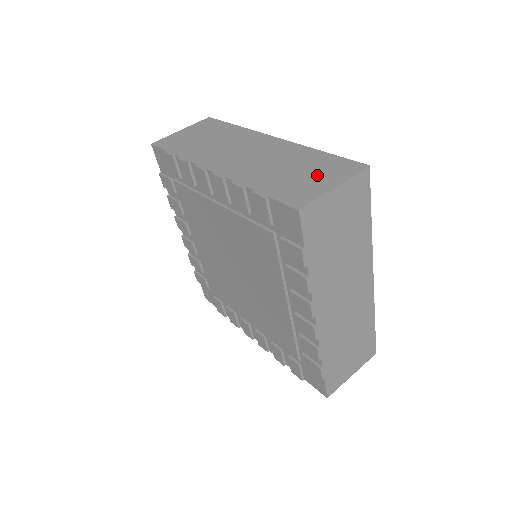
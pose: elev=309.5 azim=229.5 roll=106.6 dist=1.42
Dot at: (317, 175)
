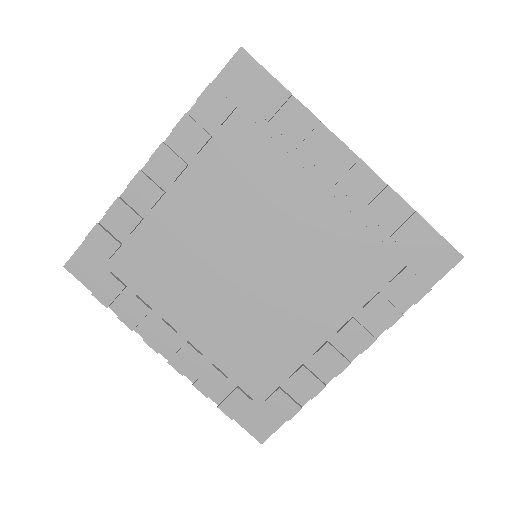
Dot at: occluded
